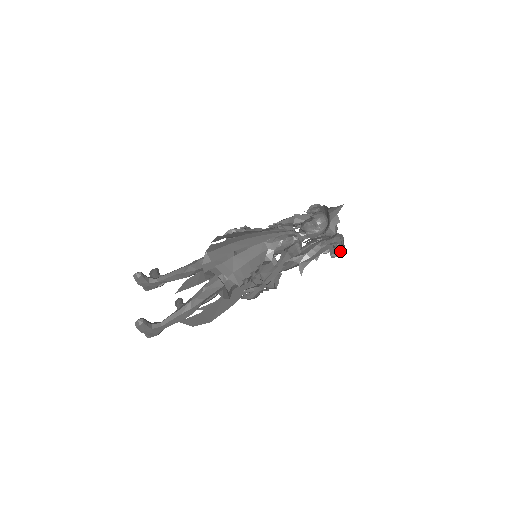
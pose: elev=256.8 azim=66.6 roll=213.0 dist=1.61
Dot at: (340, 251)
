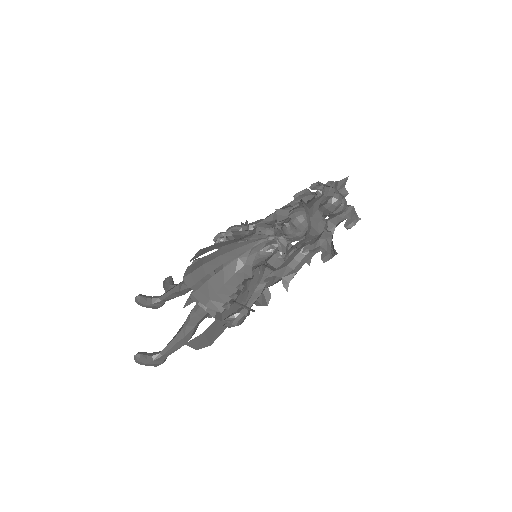
Dot at: (331, 253)
